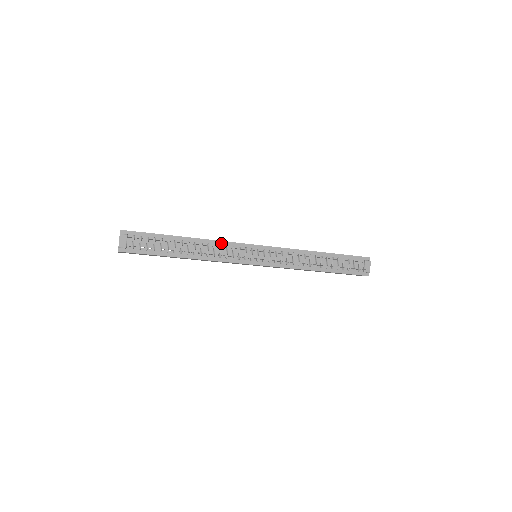
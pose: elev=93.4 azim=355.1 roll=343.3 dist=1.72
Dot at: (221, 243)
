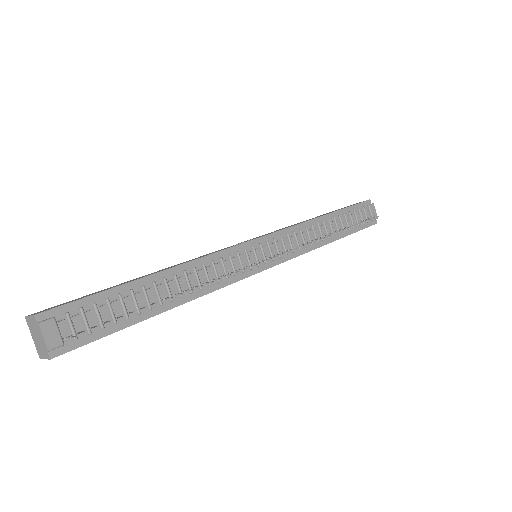
Dot at: (210, 258)
